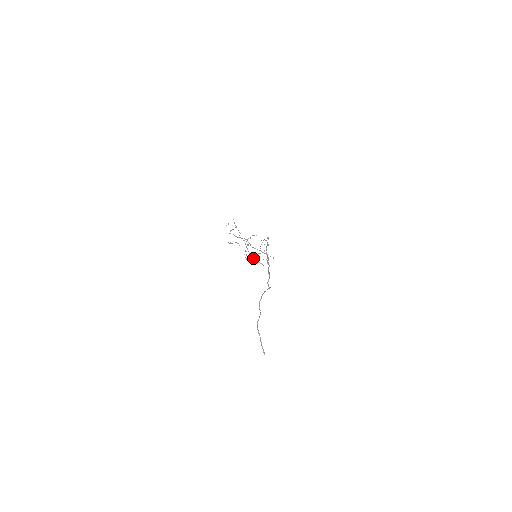
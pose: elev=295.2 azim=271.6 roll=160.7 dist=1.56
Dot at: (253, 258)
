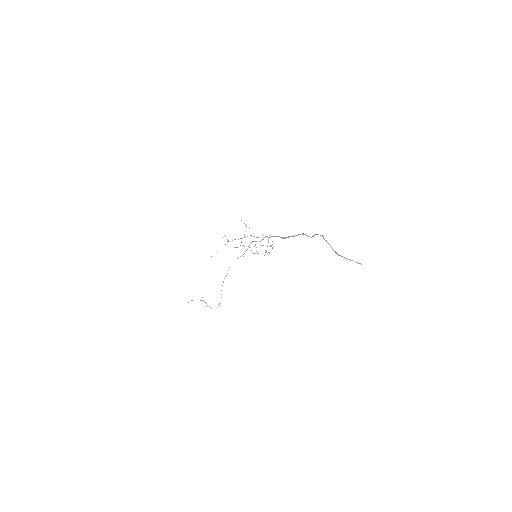
Dot at: occluded
